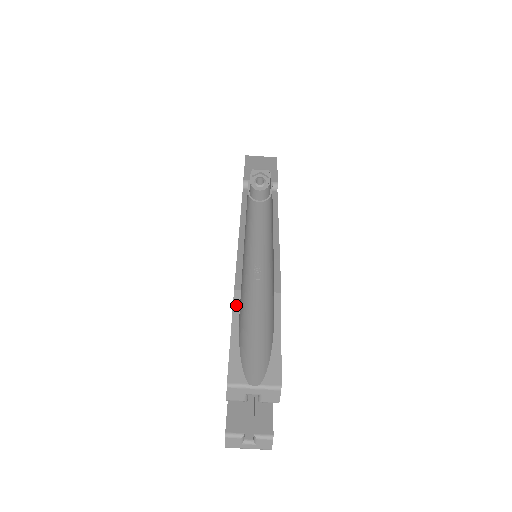
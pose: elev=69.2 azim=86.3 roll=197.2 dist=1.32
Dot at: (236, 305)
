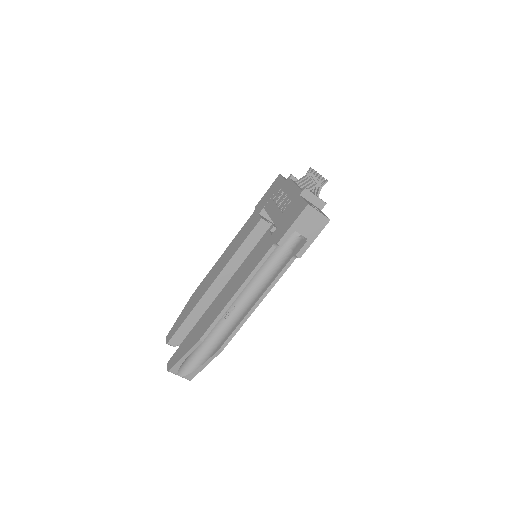
Dot at: (195, 347)
